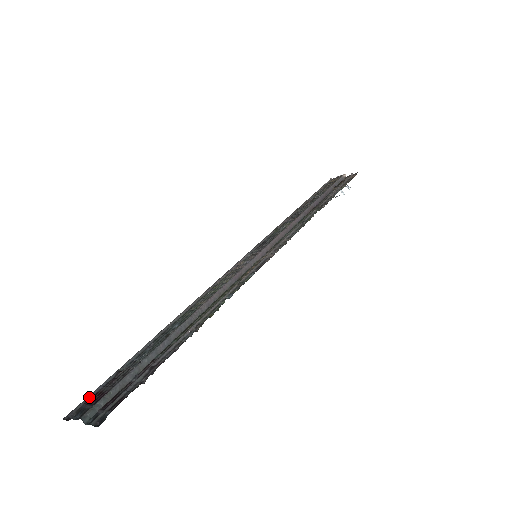
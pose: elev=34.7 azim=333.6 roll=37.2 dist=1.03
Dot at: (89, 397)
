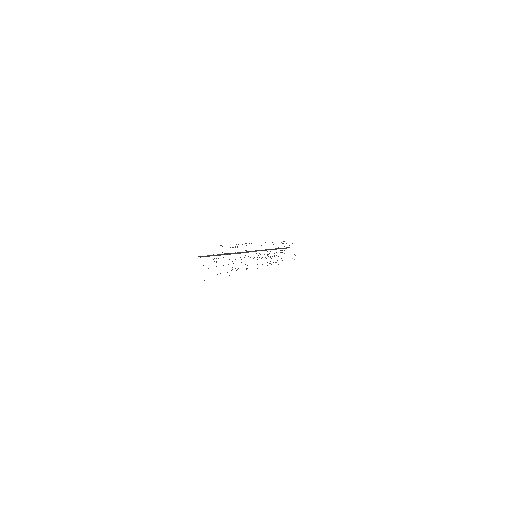
Dot at: occluded
